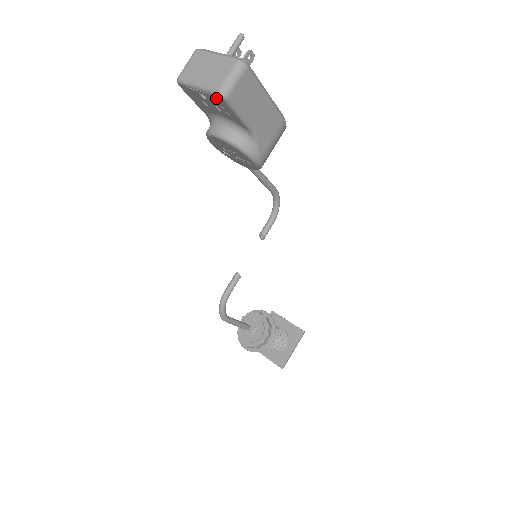
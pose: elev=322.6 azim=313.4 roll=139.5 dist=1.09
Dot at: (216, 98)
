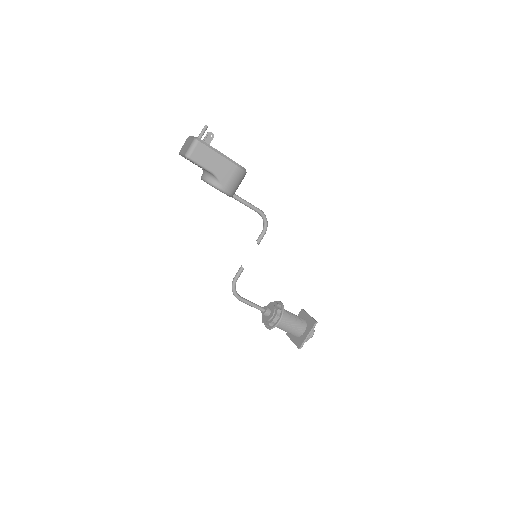
Dot at: occluded
